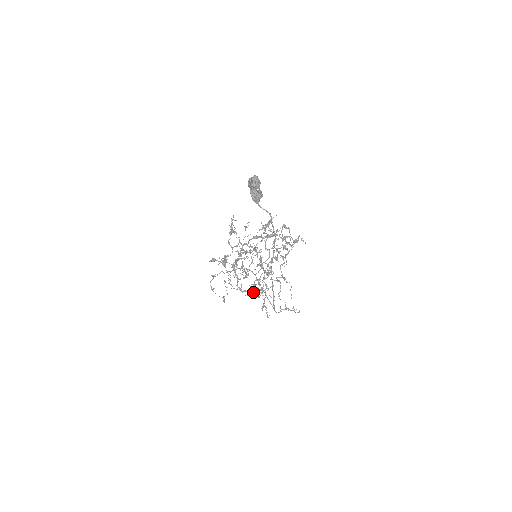
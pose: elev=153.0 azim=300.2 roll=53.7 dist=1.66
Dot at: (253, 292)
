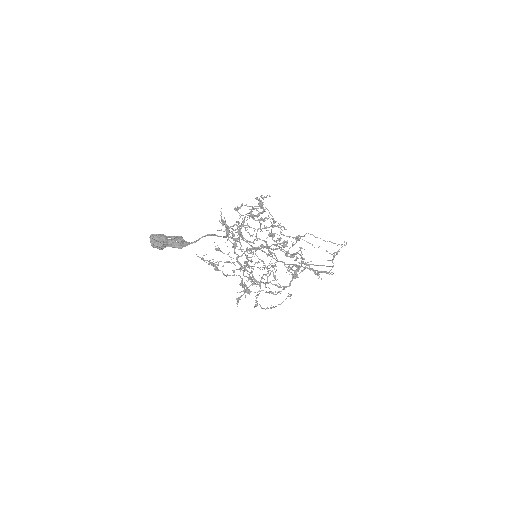
Dot at: (296, 276)
